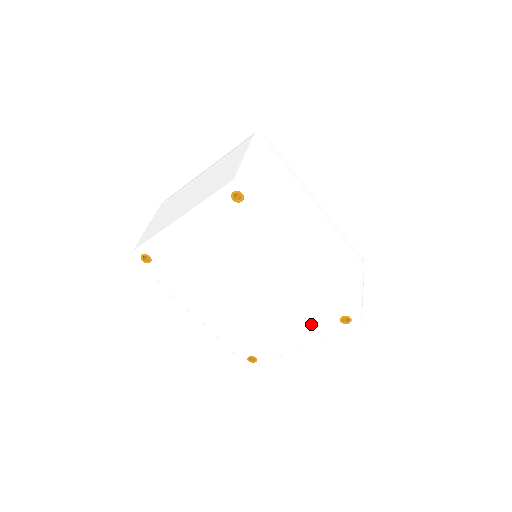
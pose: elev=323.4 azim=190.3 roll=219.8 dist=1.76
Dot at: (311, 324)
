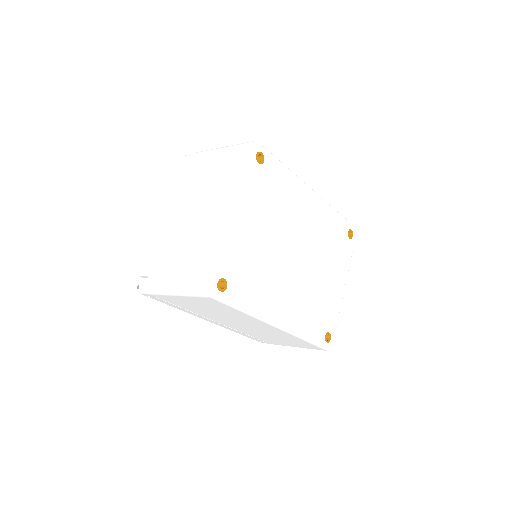
Dot at: (339, 257)
